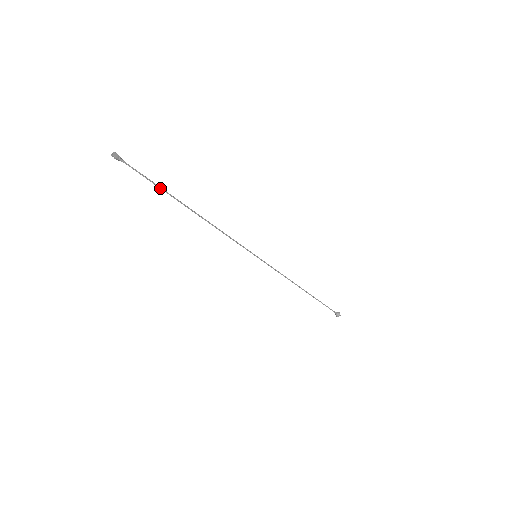
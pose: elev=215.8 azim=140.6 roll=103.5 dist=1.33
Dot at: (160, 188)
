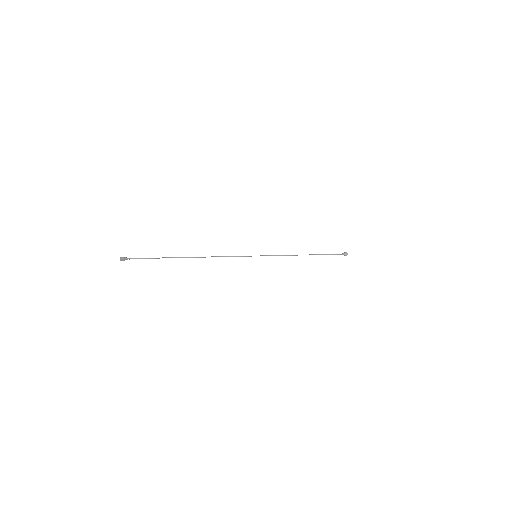
Dot at: occluded
